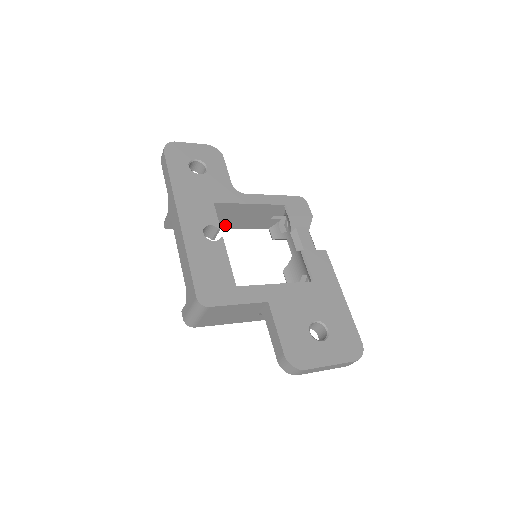
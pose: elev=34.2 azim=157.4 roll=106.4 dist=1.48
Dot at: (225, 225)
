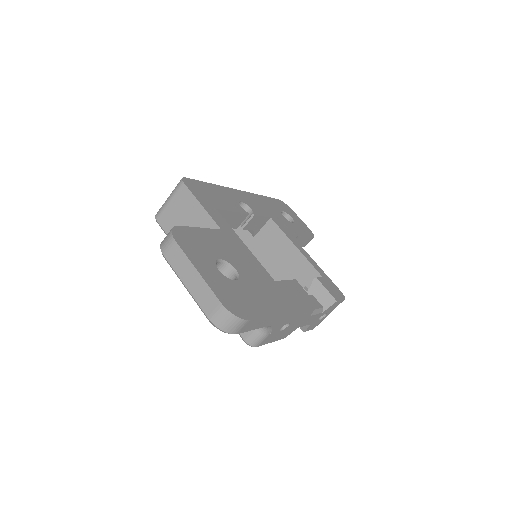
Dot at: (263, 262)
